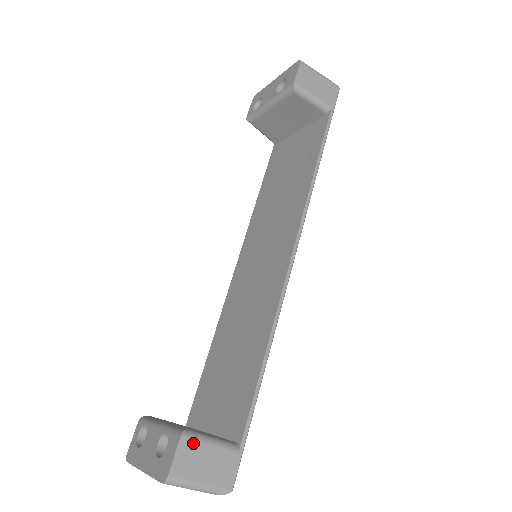
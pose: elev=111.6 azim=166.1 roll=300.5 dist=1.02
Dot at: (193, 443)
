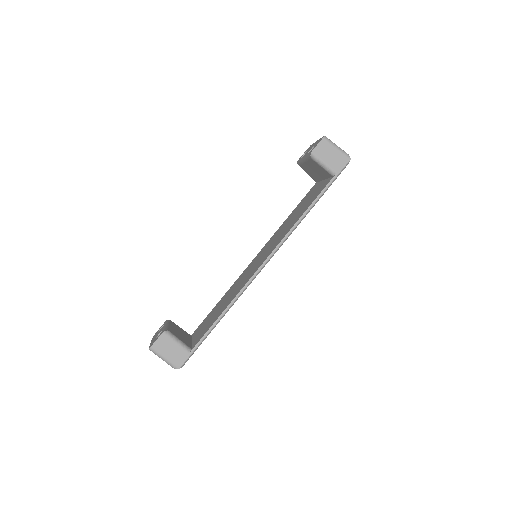
Dot at: (167, 338)
